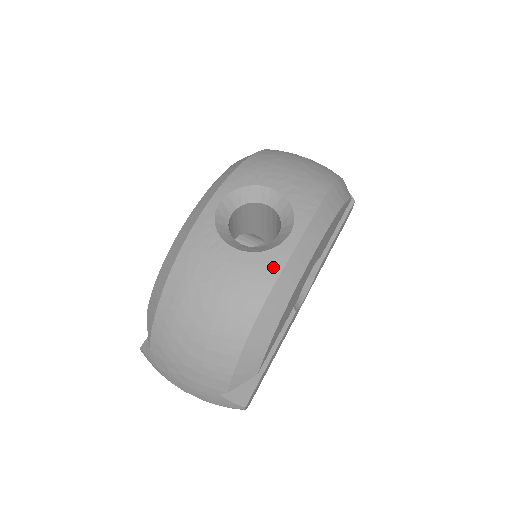
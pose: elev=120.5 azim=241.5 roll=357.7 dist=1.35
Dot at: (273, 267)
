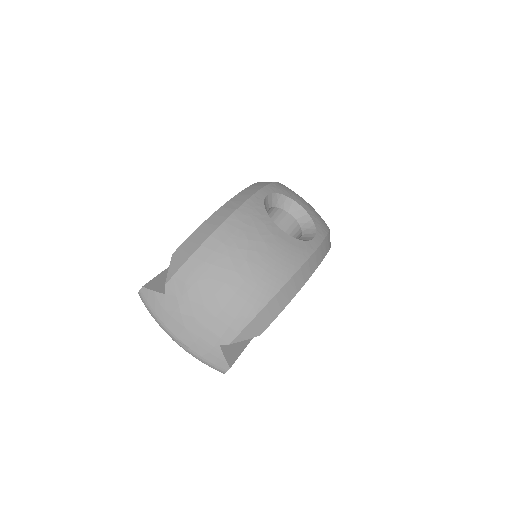
Dot at: (304, 253)
